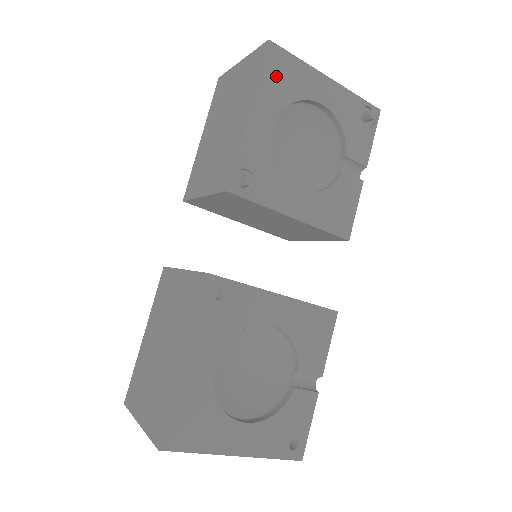
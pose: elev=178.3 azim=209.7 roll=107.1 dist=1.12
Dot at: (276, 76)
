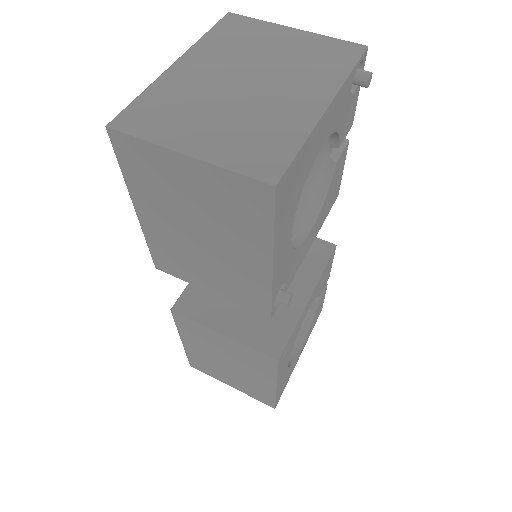
Dot at: (287, 202)
